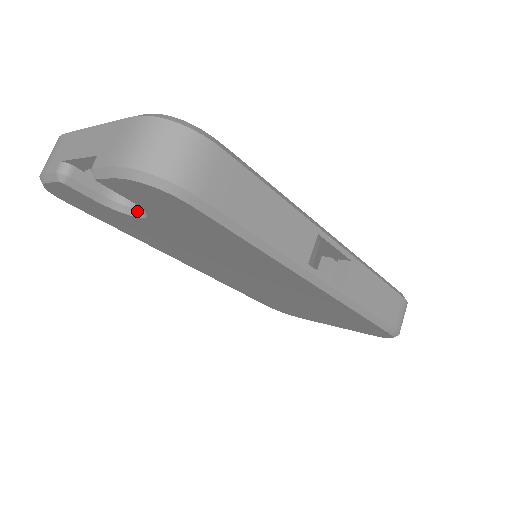
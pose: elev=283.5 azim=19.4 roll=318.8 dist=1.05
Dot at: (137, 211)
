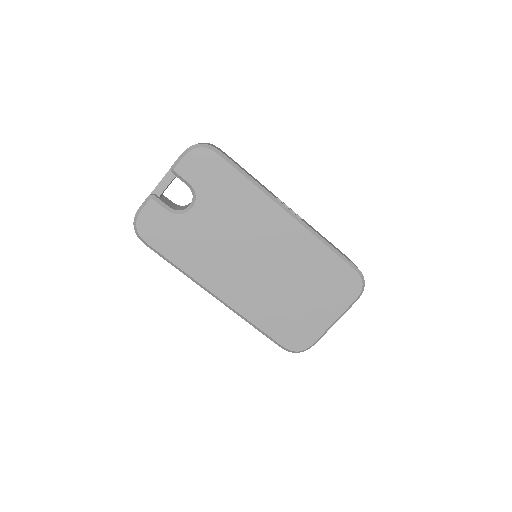
Dot at: (188, 208)
